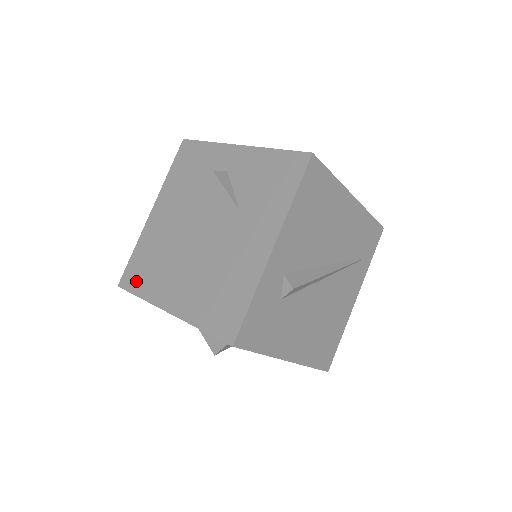
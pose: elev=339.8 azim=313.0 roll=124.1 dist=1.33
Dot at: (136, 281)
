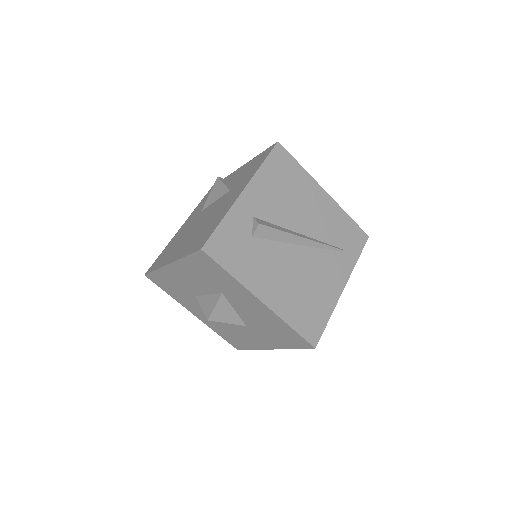
Dot at: (157, 264)
